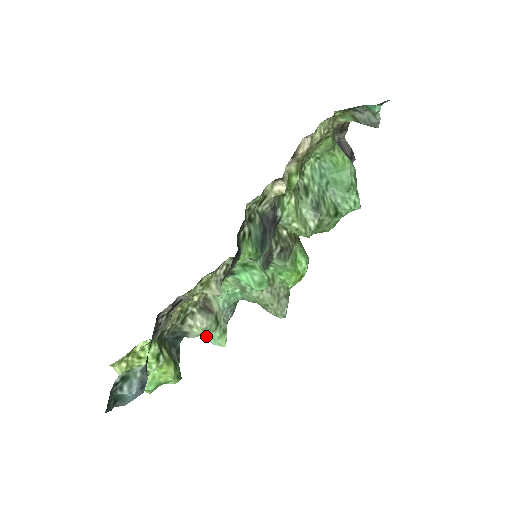
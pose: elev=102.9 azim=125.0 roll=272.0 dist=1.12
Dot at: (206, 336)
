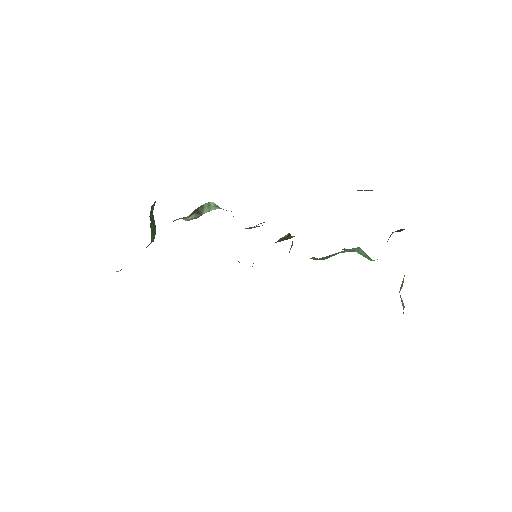
Dot at: occluded
